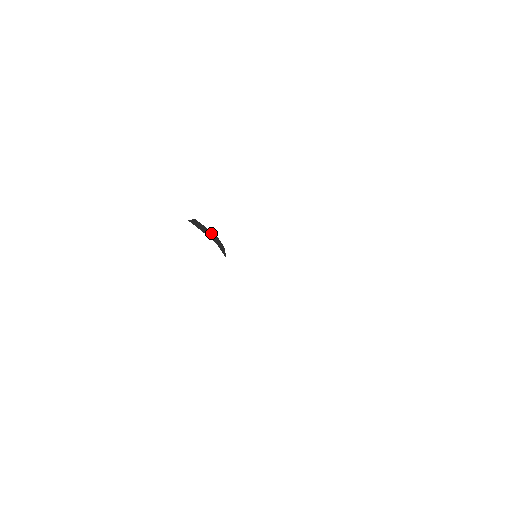
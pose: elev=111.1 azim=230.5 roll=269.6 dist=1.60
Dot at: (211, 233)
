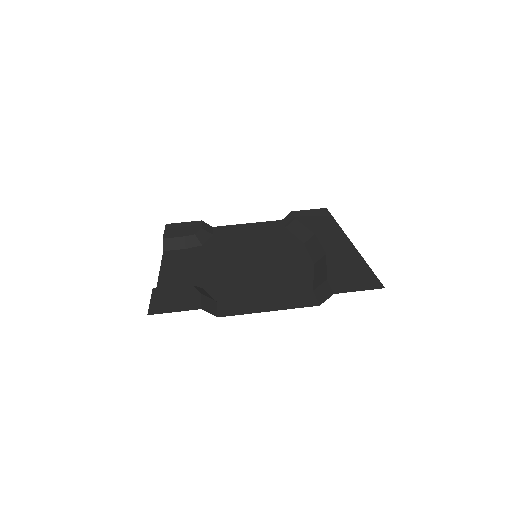
Dot at: (187, 239)
